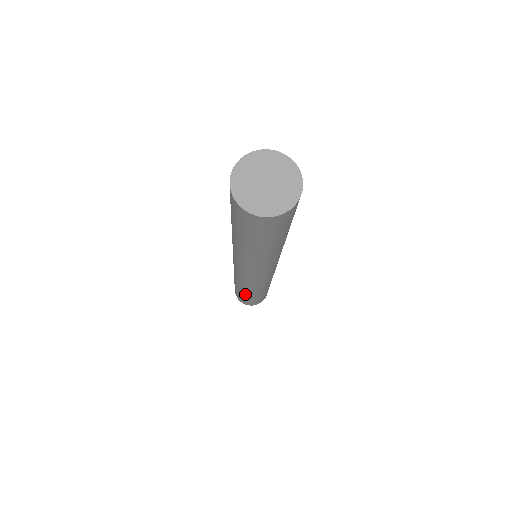
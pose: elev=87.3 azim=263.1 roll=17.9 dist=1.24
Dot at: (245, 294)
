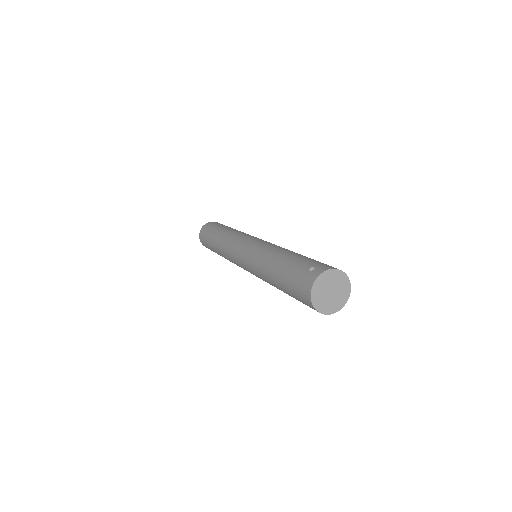
Dot at: (215, 247)
